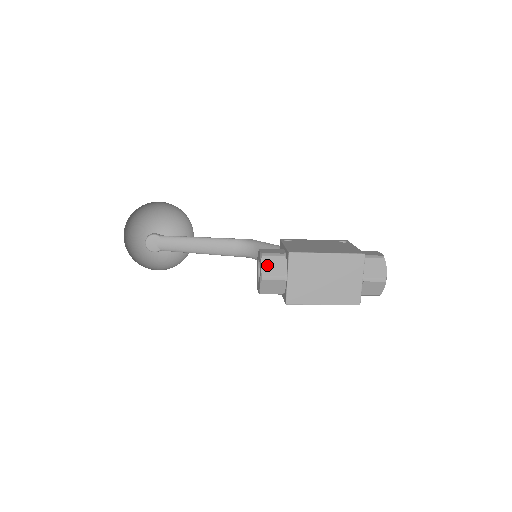
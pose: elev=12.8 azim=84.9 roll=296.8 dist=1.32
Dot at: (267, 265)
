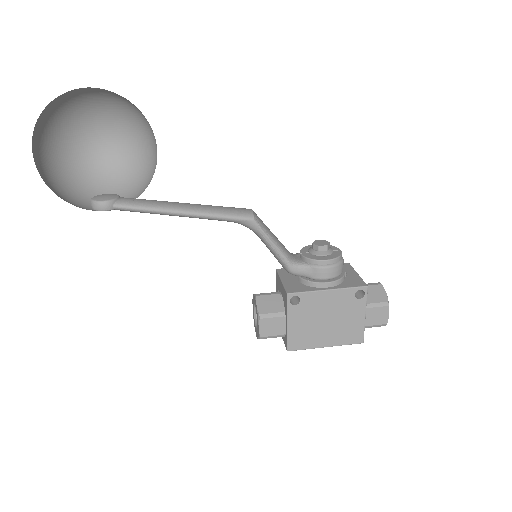
Dot at: occluded
